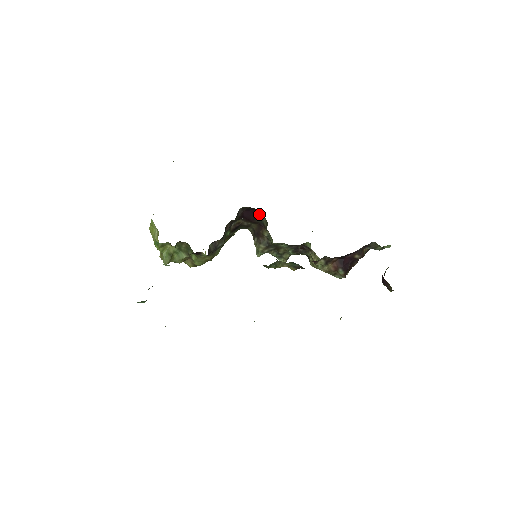
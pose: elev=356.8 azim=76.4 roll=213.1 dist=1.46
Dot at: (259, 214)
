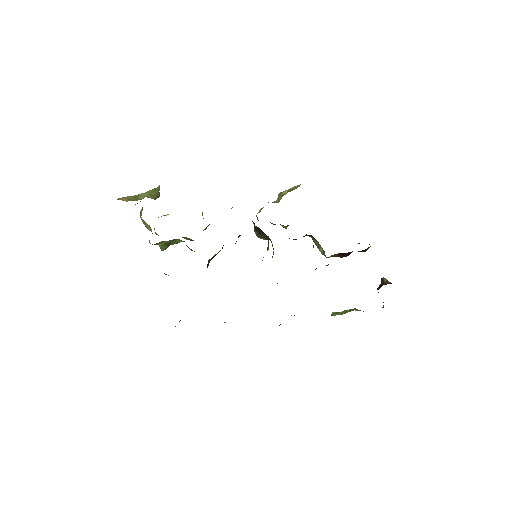
Dot at: occluded
